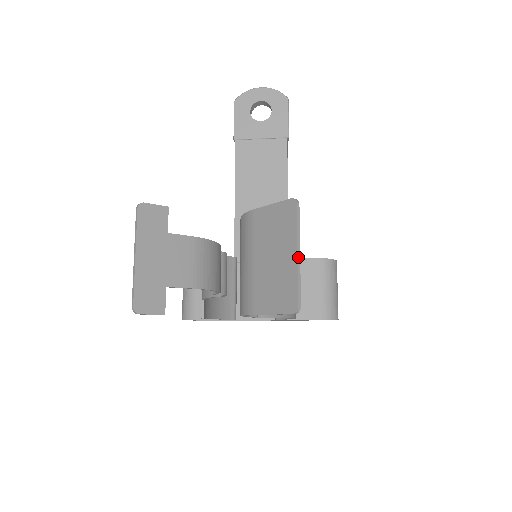
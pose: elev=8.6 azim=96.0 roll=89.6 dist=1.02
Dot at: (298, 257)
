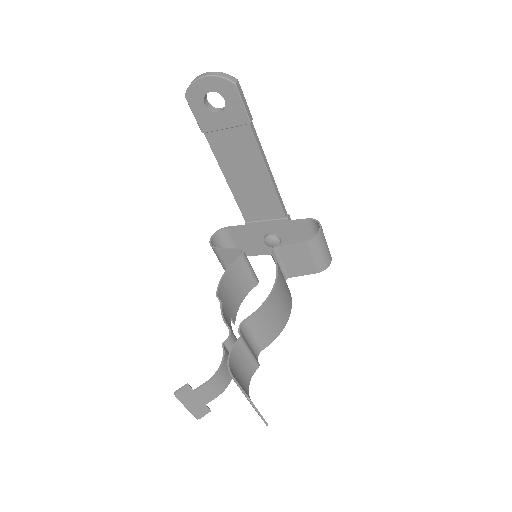
Dot at: (259, 415)
